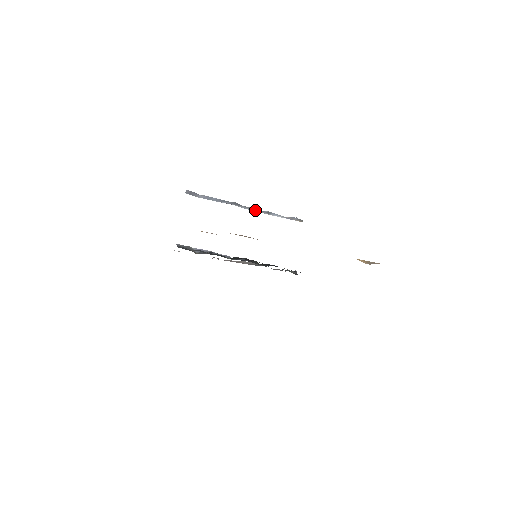
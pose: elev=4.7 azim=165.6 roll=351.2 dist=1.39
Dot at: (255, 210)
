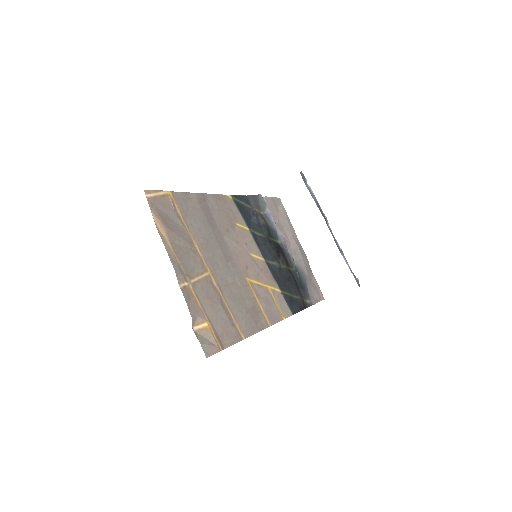
Dot at: (334, 238)
